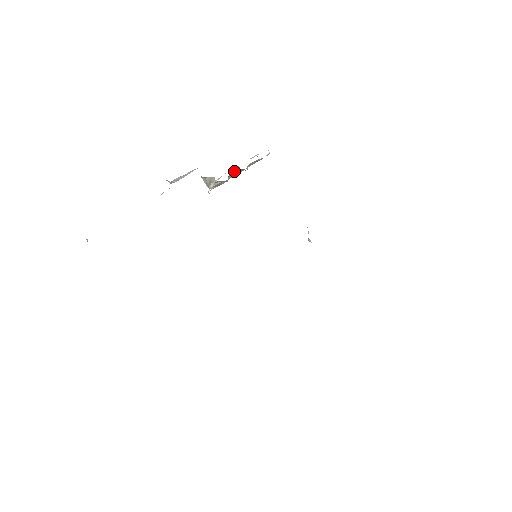
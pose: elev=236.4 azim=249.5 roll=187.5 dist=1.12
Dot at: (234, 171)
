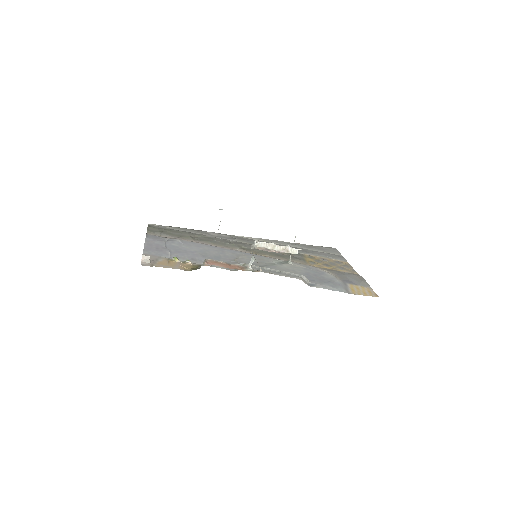
Dot at: occluded
